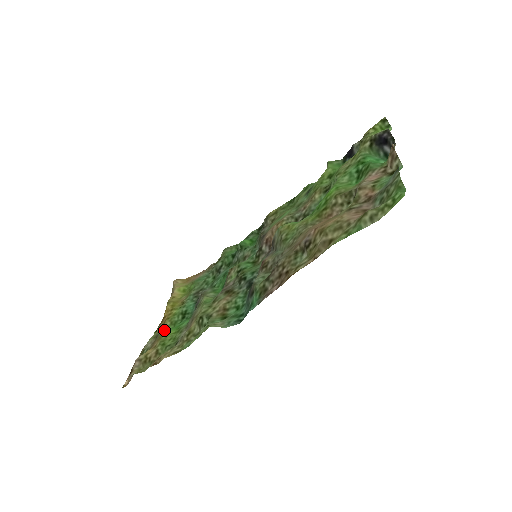
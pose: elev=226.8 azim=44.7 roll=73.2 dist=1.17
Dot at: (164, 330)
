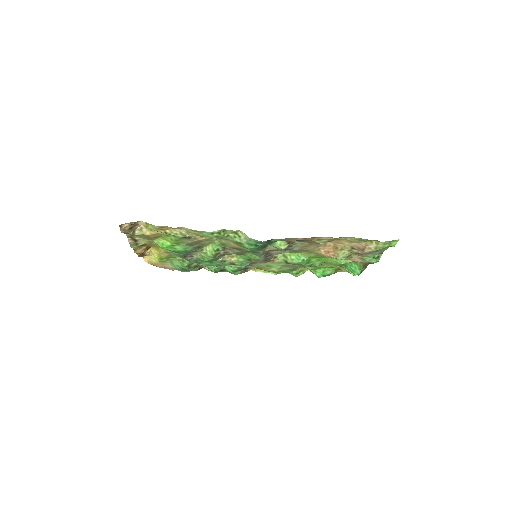
Dot at: (156, 242)
